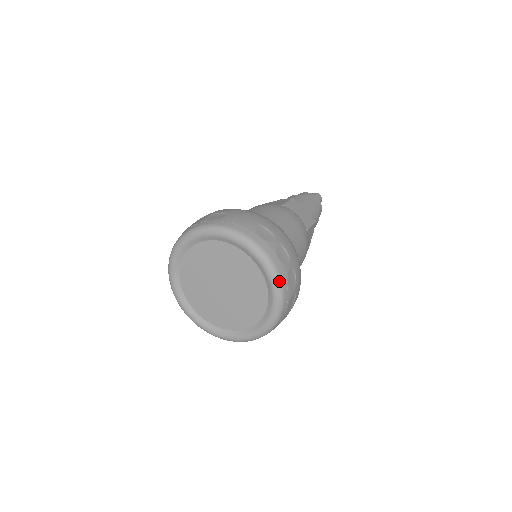
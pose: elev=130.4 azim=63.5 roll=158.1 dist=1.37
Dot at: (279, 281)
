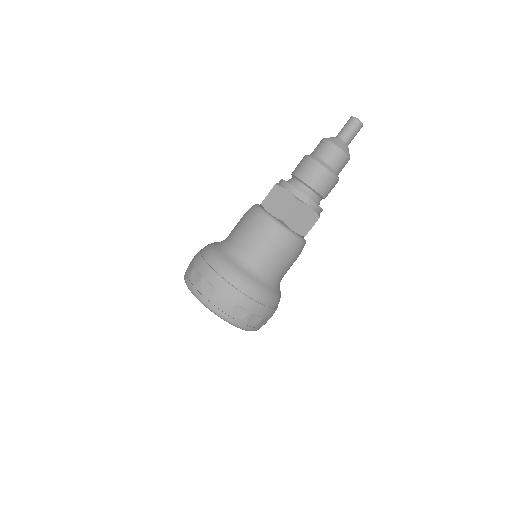
Dot at: occluded
